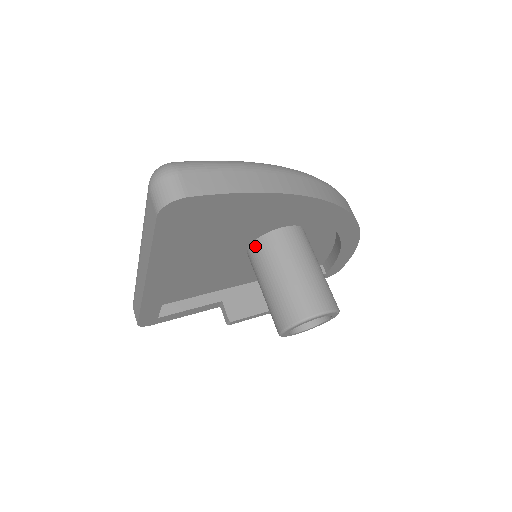
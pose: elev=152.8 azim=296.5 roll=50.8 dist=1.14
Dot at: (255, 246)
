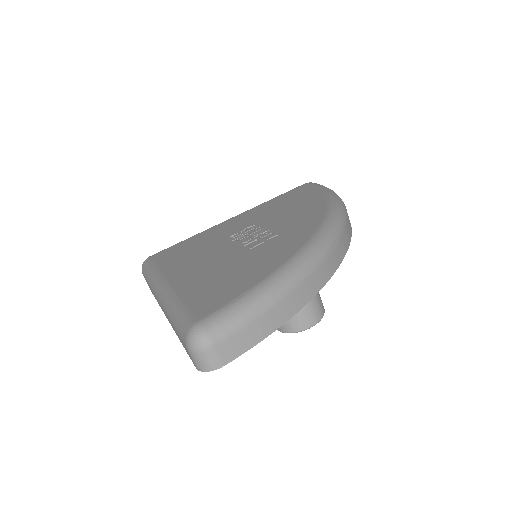
Dot at: occluded
